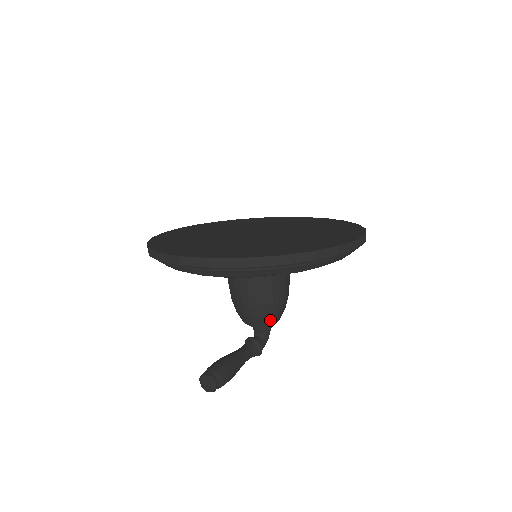
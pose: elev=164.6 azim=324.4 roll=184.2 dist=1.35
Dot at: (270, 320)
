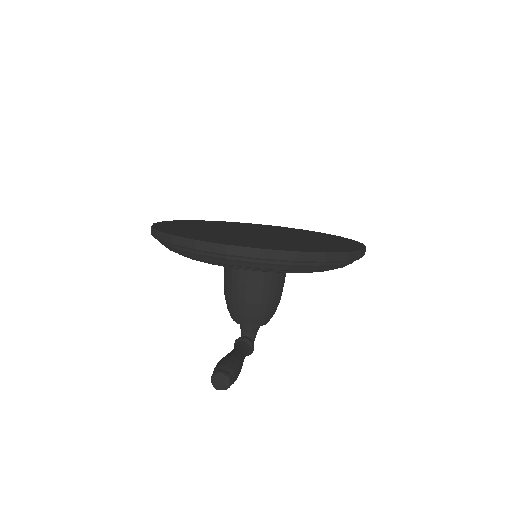
Dot at: (266, 320)
